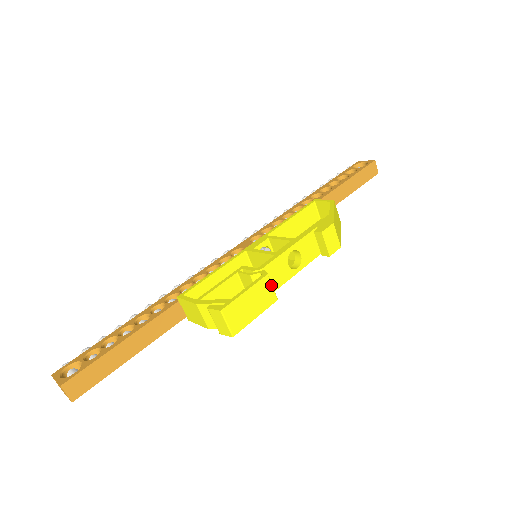
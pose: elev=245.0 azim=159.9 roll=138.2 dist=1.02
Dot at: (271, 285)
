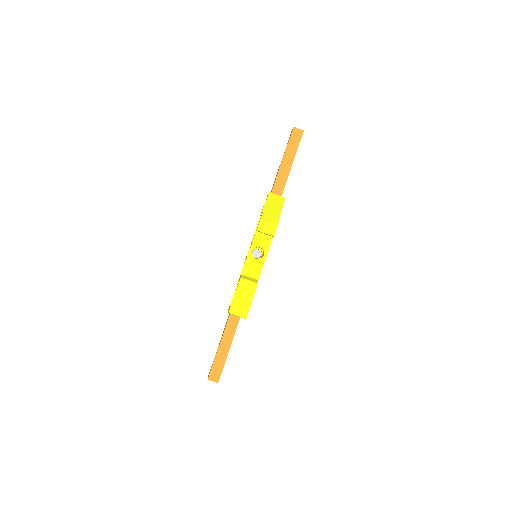
Dot at: (247, 281)
